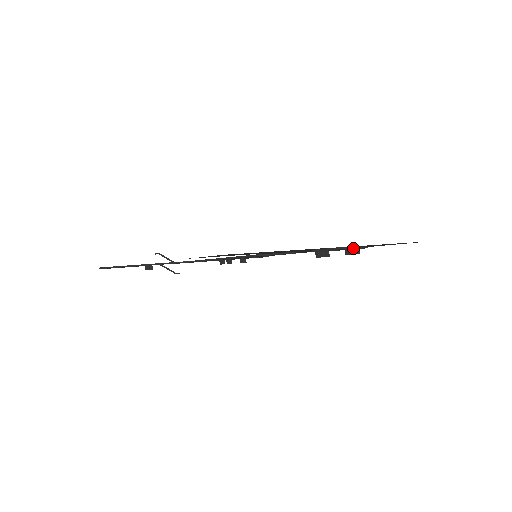
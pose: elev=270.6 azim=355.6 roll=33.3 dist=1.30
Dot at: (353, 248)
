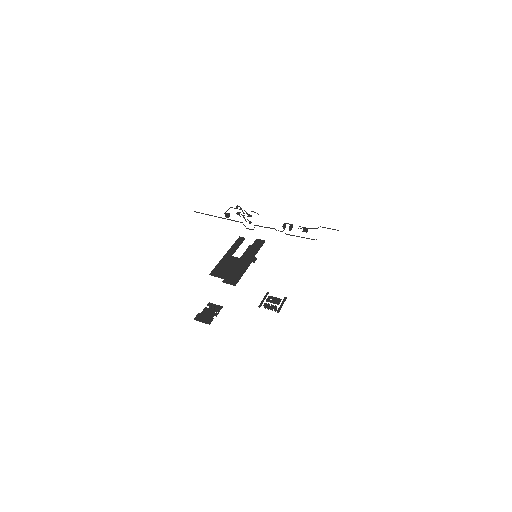
Dot at: (209, 323)
